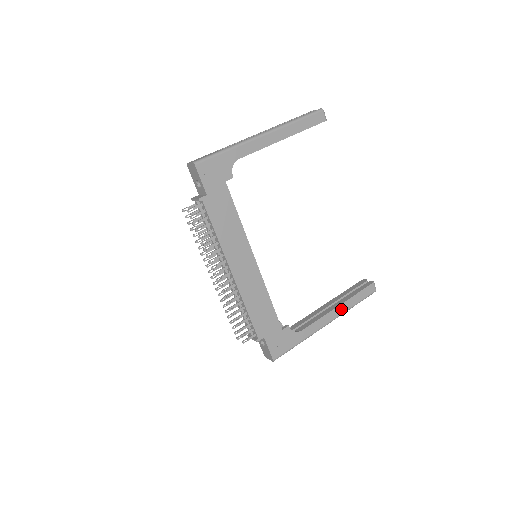
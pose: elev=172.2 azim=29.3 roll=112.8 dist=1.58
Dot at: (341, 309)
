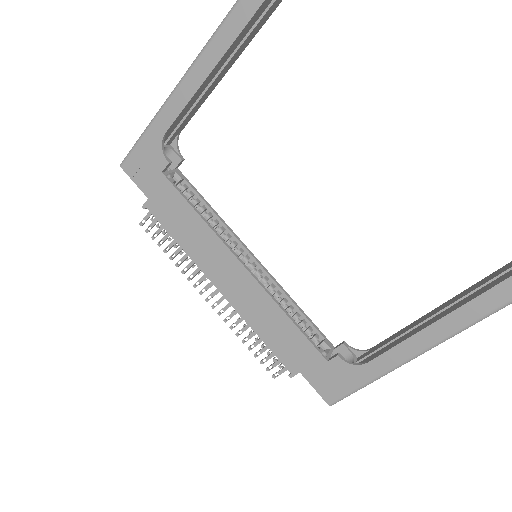
Dot at: (450, 324)
